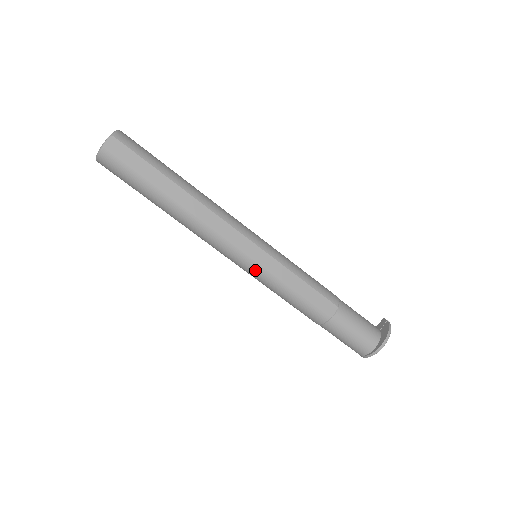
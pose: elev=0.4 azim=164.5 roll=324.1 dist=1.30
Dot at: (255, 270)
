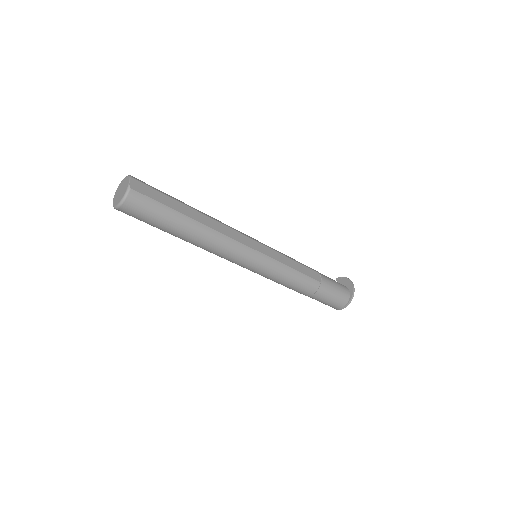
Dot at: (266, 263)
